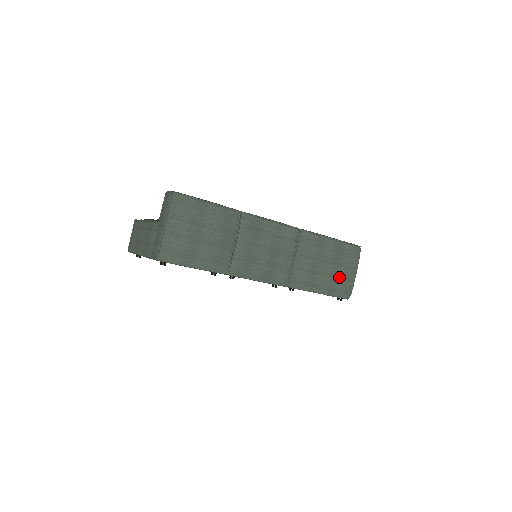
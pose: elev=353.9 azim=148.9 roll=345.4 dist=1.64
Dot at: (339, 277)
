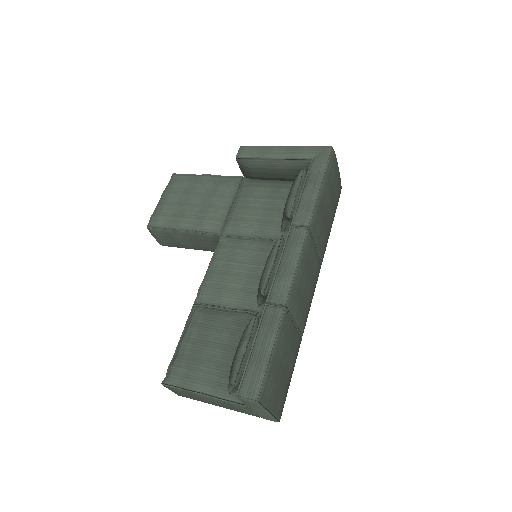
Dot at: (335, 195)
